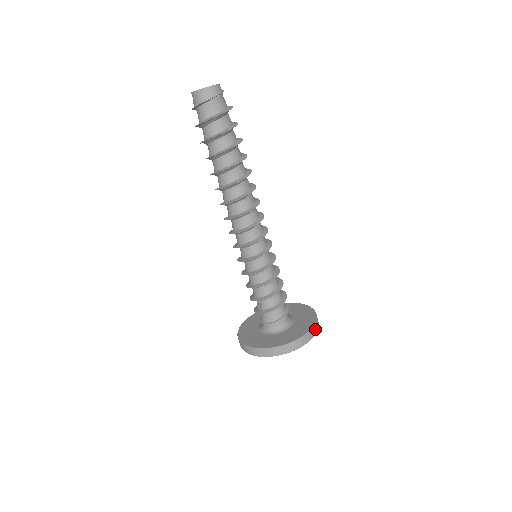
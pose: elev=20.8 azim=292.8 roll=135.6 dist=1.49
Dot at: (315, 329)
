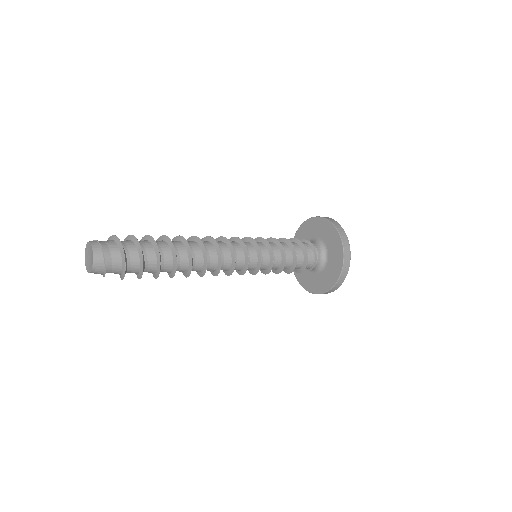
Dot at: (346, 248)
